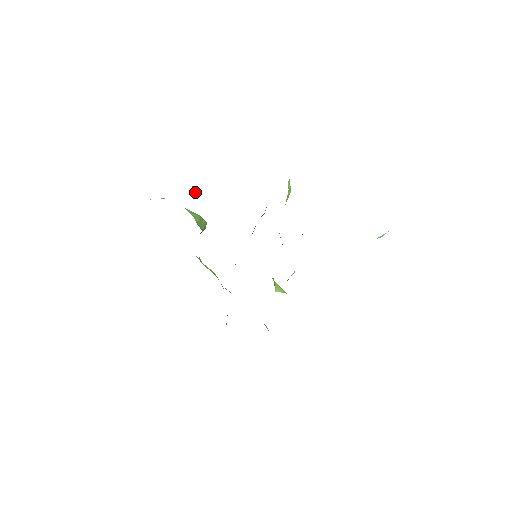
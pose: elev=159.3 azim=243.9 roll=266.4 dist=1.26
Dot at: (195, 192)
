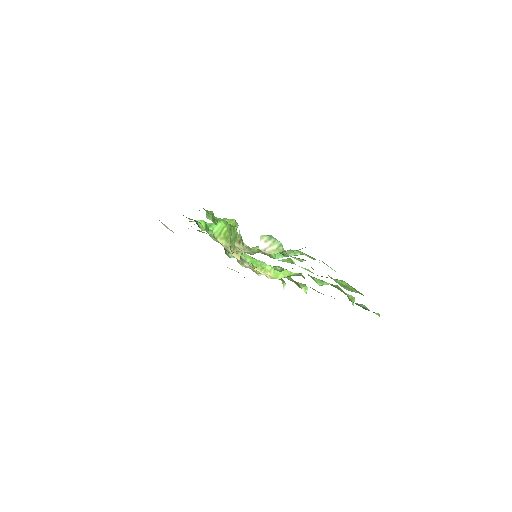
Dot at: (200, 223)
